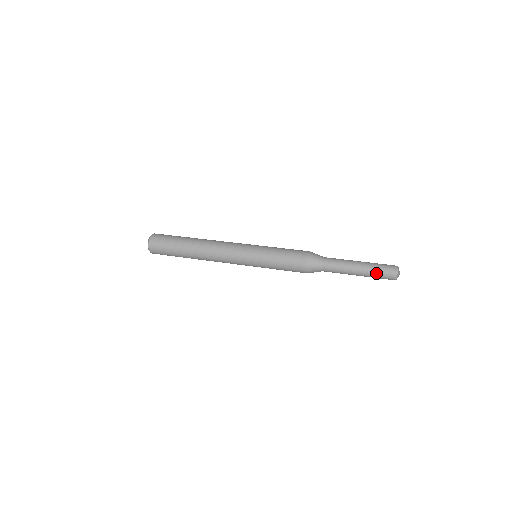
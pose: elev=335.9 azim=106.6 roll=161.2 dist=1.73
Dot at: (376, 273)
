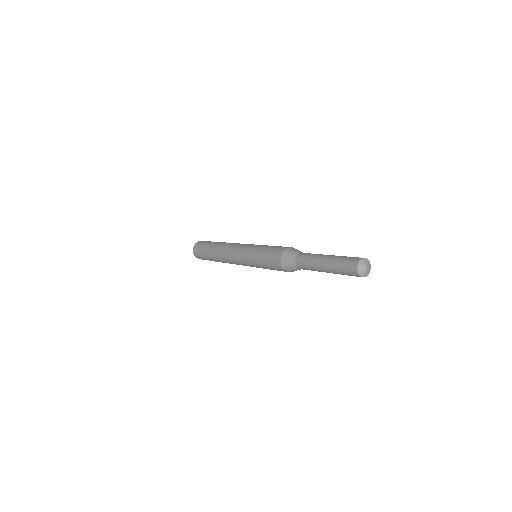
Dot at: (340, 259)
